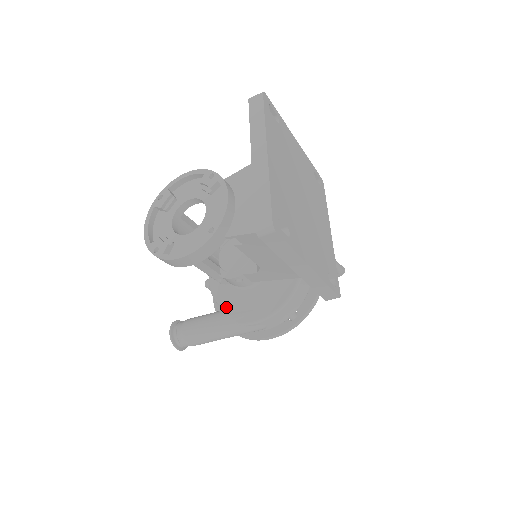
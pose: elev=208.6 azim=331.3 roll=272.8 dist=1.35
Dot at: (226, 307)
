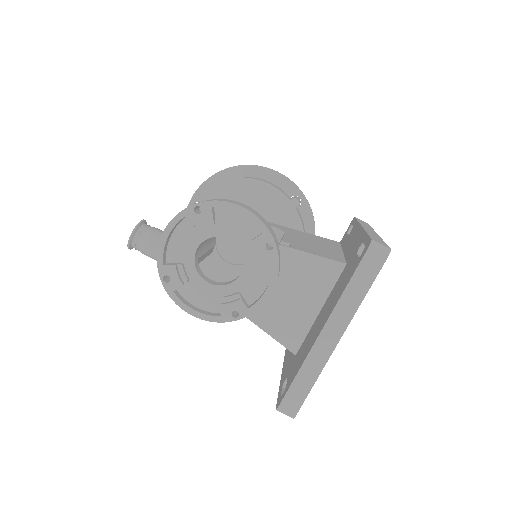
Dot at: occluded
